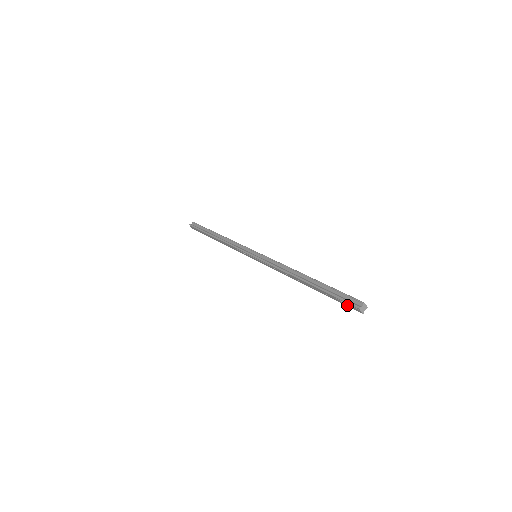
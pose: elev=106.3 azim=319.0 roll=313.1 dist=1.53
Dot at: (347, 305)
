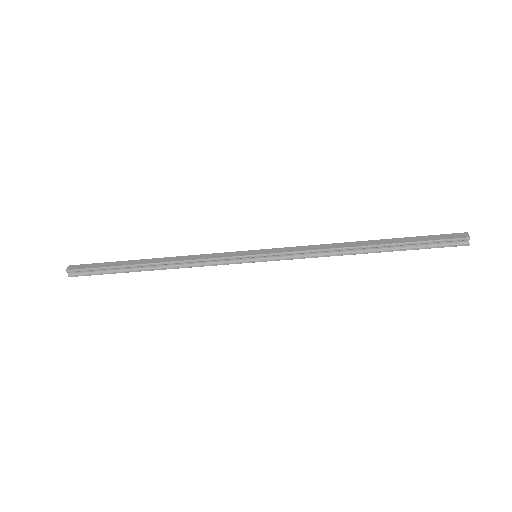
Dot at: (443, 243)
